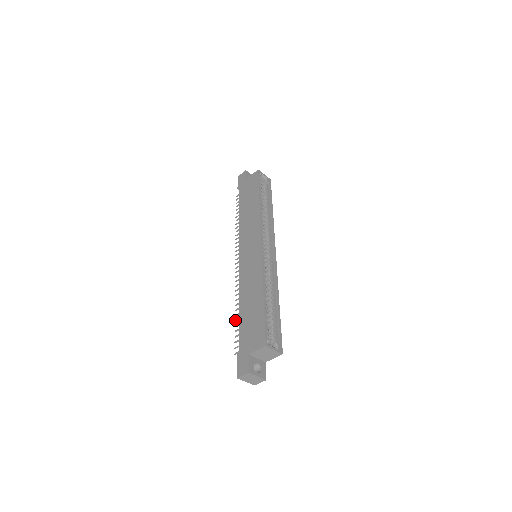
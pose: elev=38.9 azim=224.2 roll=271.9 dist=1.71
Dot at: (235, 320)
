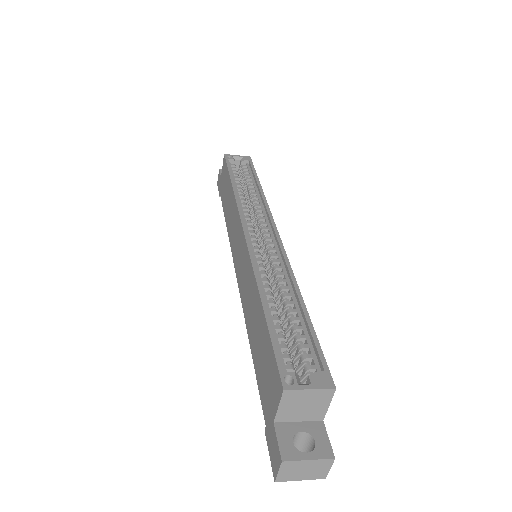
Dot at: occluded
